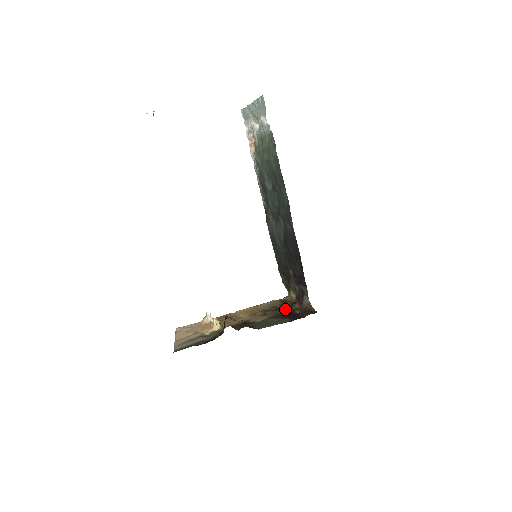
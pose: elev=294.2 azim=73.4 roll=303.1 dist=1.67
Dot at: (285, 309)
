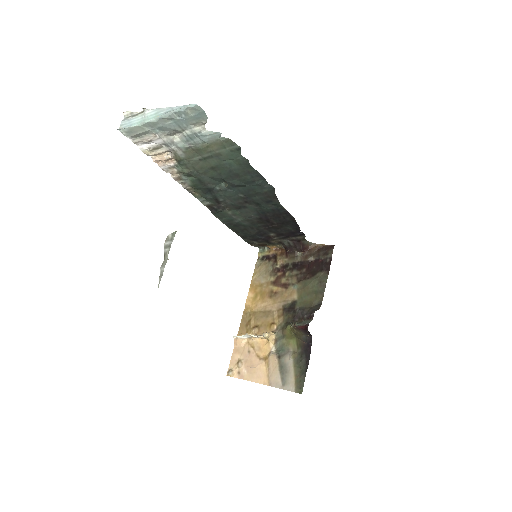
Dot at: (291, 265)
